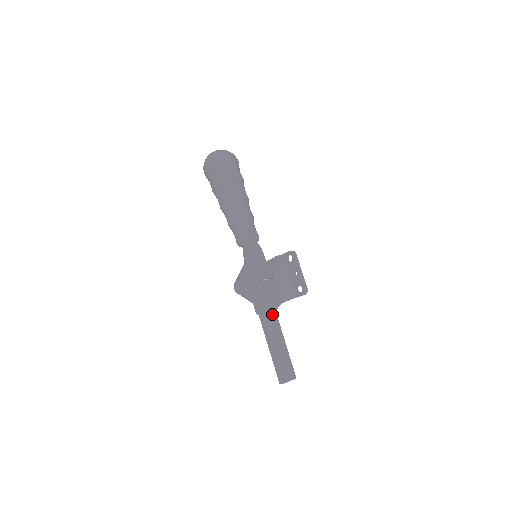
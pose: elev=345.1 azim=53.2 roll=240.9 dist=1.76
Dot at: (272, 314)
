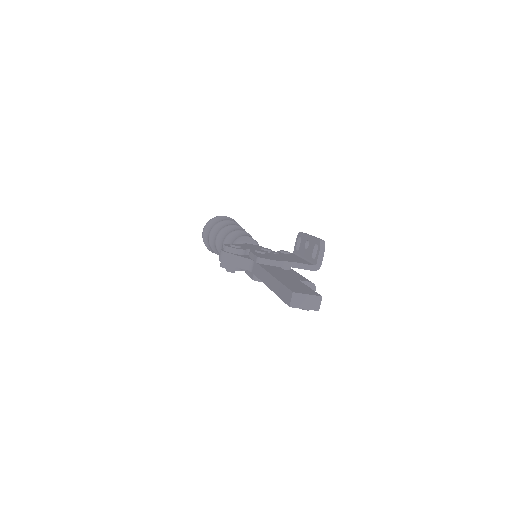
Dot at: (274, 267)
